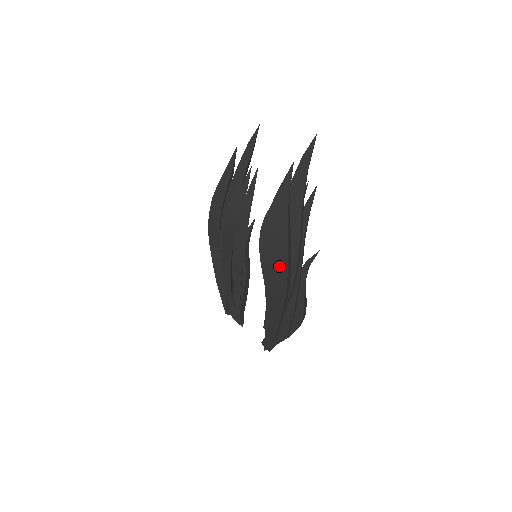
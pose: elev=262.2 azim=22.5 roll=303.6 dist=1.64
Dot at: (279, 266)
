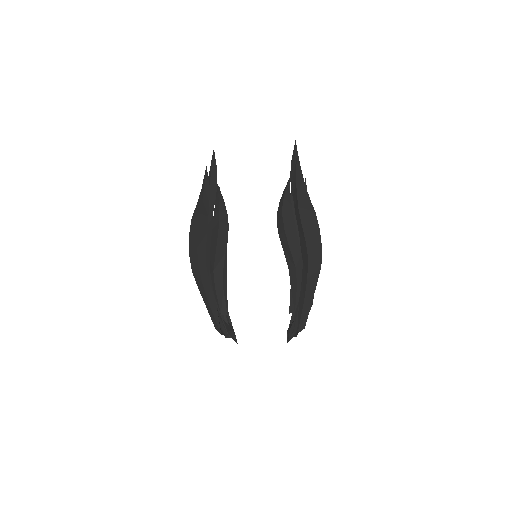
Dot at: (315, 238)
